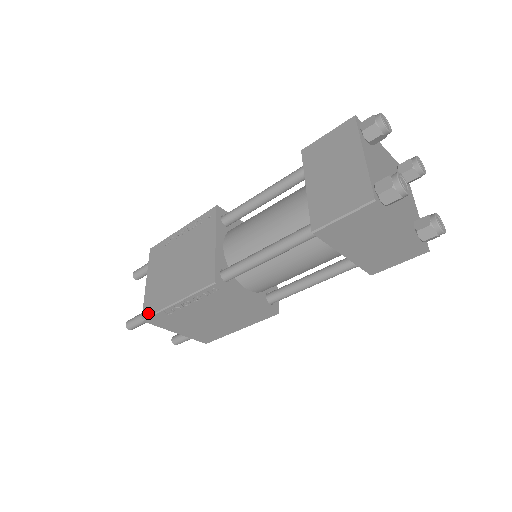
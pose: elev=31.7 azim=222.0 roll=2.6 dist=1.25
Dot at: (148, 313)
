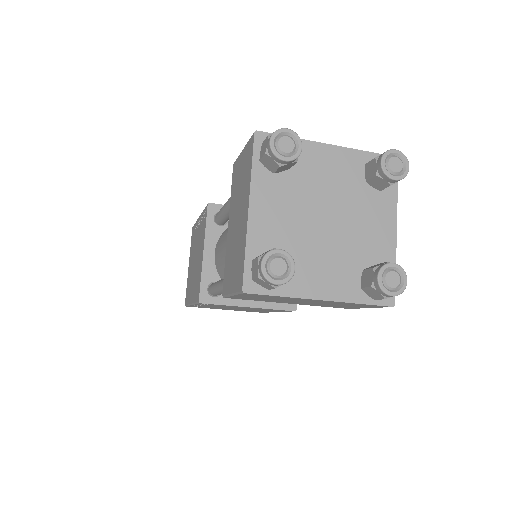
Dot at: (186, 302)
